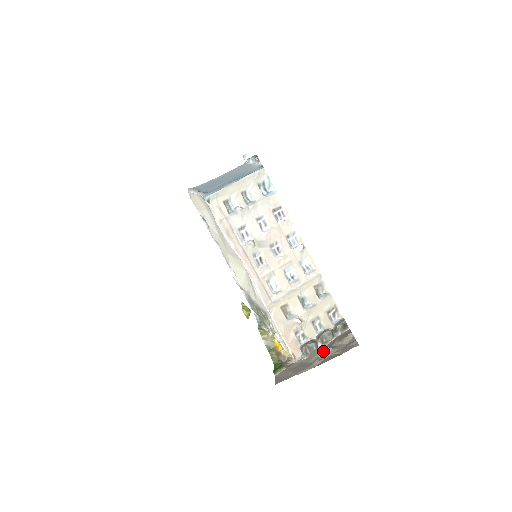
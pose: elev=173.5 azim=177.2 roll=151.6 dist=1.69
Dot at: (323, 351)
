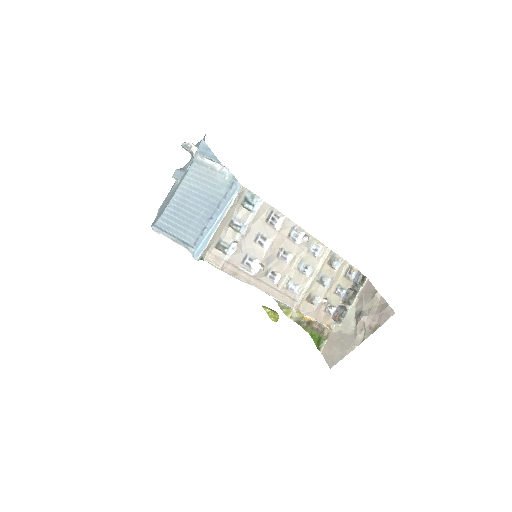
Dot at: (360, 322)
